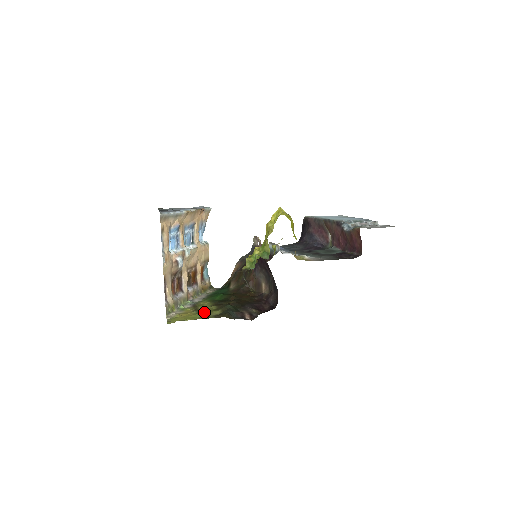
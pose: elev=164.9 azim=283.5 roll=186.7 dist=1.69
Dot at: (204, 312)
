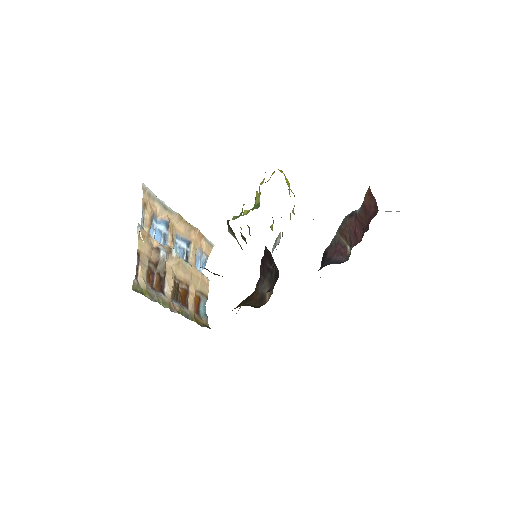
Dot at: occluded
